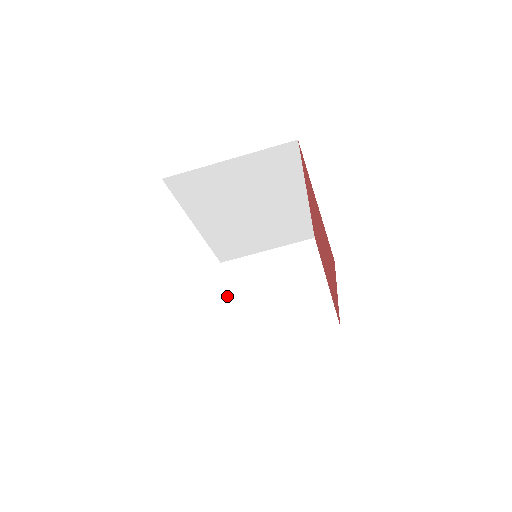
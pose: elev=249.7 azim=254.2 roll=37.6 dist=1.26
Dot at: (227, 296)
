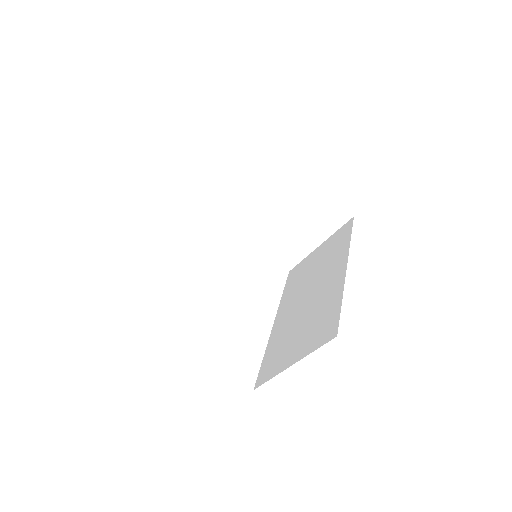
Dot at: (249, 240)
